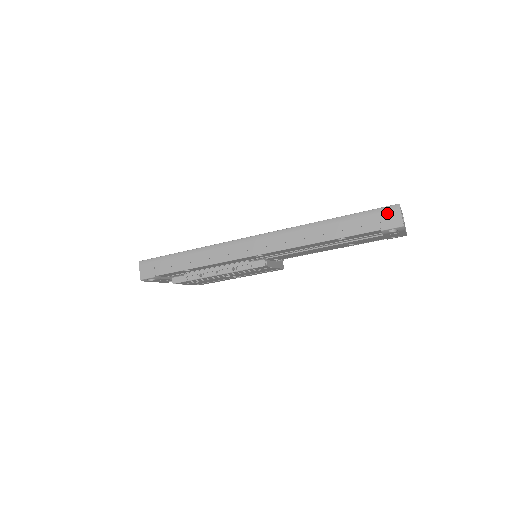
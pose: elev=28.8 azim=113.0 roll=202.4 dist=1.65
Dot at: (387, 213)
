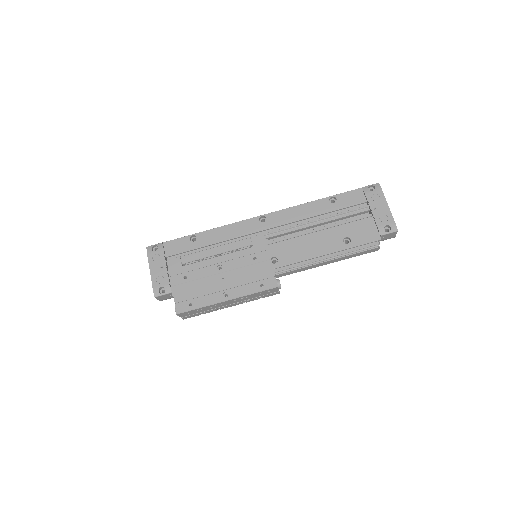
Dot at: occluded
